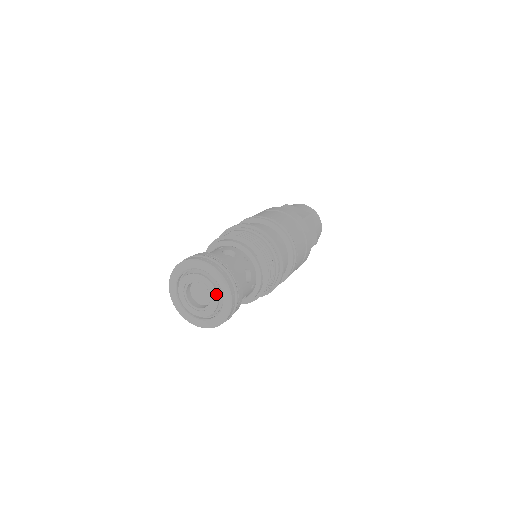
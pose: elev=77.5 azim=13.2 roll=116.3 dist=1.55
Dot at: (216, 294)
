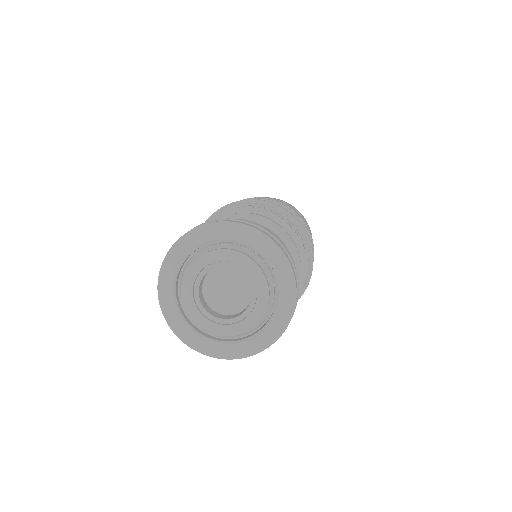
Dot at: (259, 270)
